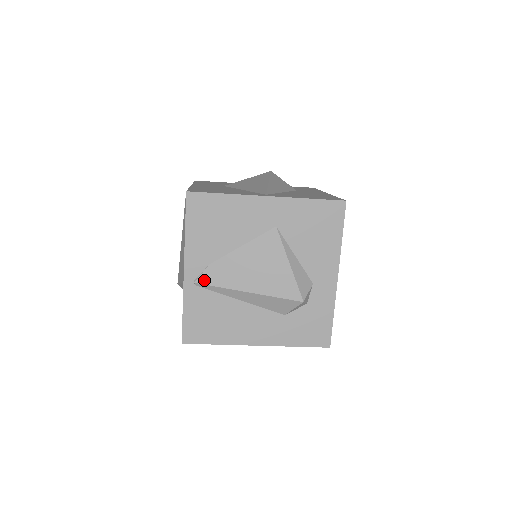
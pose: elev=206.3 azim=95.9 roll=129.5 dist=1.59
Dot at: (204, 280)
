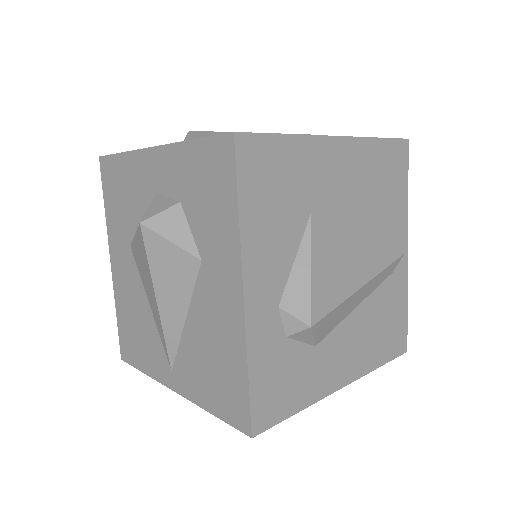
Dot at: occluded
